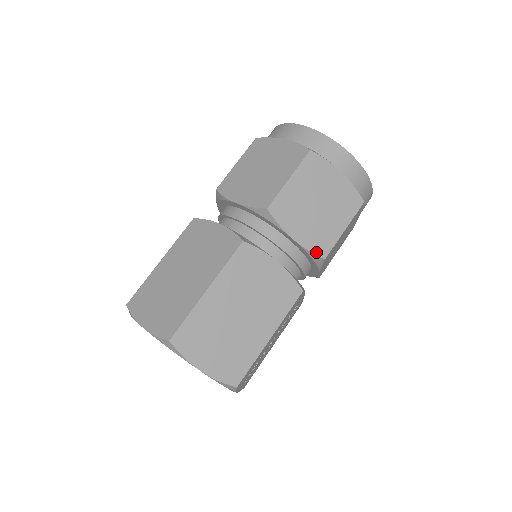
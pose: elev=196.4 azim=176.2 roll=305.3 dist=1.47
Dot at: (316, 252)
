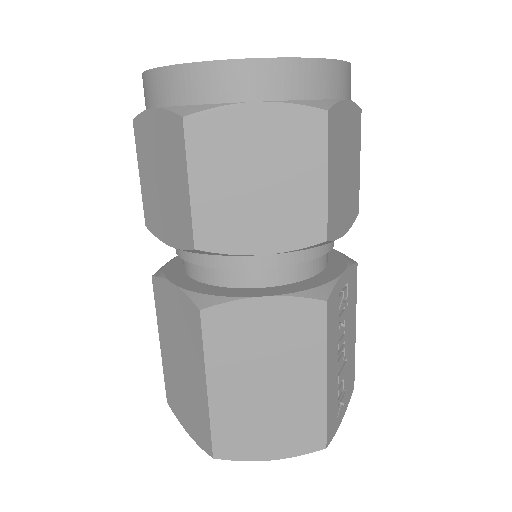
Dot at: (307, 243)
